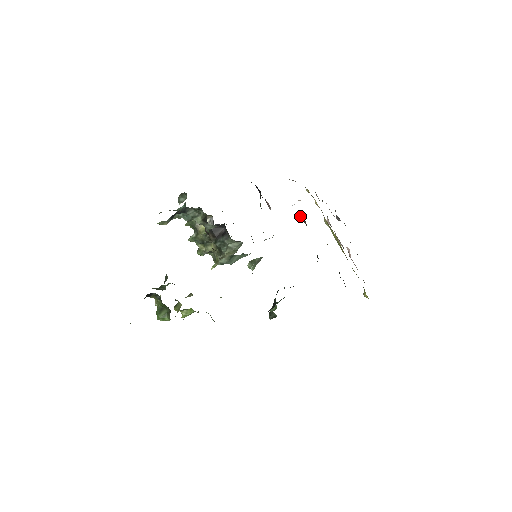
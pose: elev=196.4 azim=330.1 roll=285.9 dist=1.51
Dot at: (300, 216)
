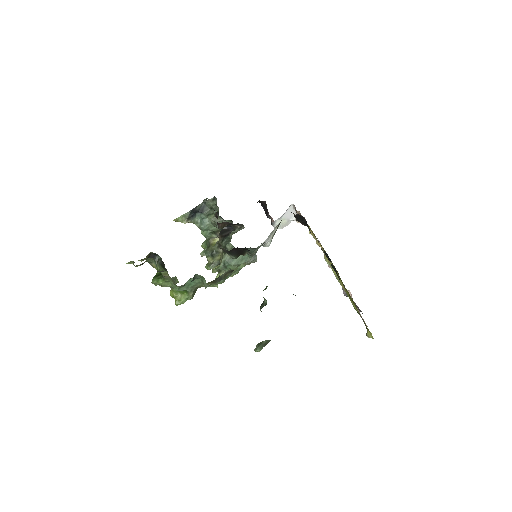
Dot at: occluded
